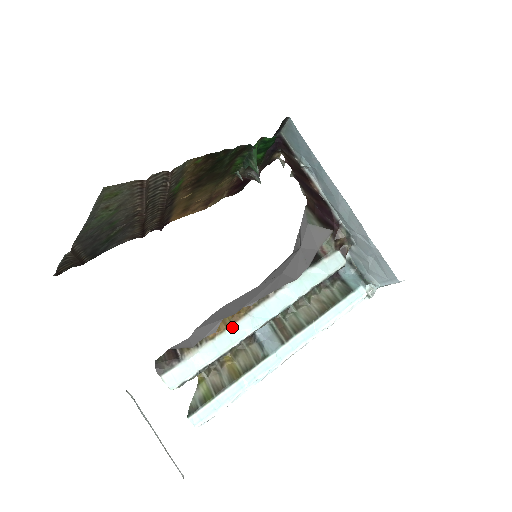
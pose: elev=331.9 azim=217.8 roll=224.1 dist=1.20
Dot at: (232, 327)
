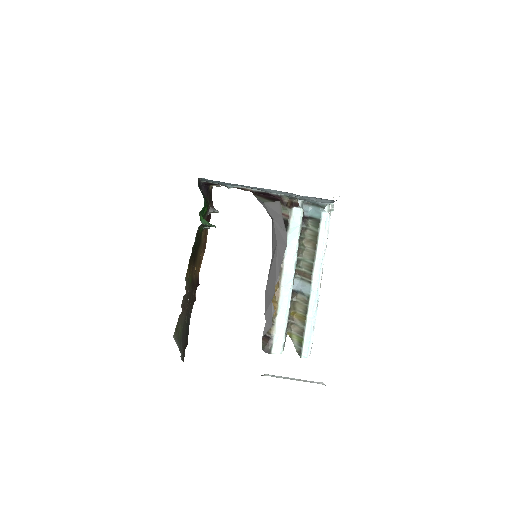
Dot at: (280, 300)
